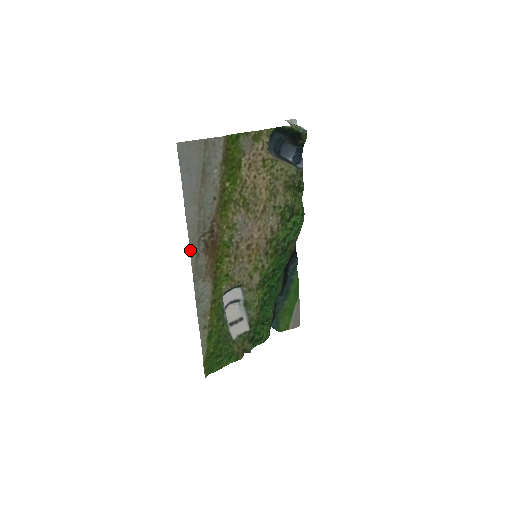
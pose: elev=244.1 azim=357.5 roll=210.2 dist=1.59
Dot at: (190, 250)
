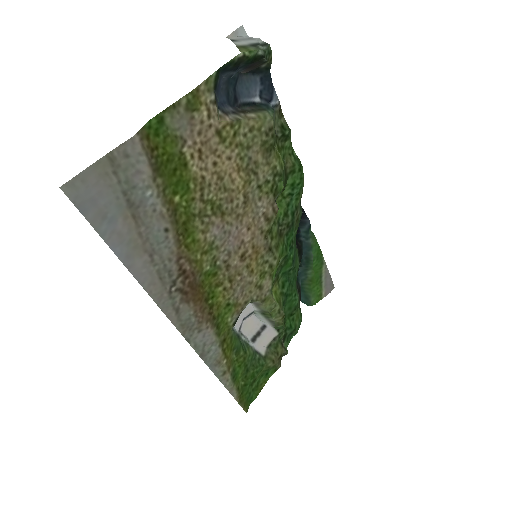
Dot at: (163, 311)
